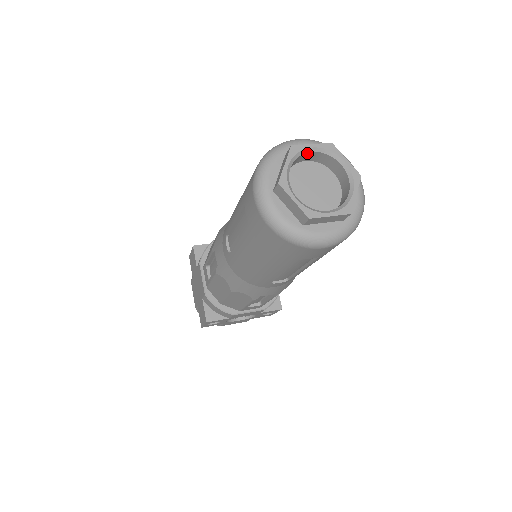
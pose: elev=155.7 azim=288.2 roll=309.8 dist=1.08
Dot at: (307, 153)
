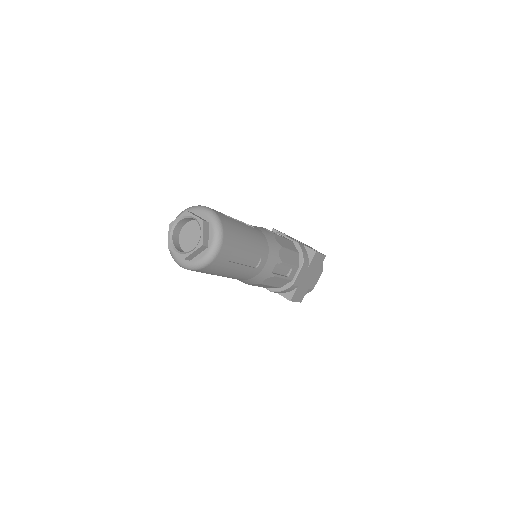
Dot at: (193, 218)
